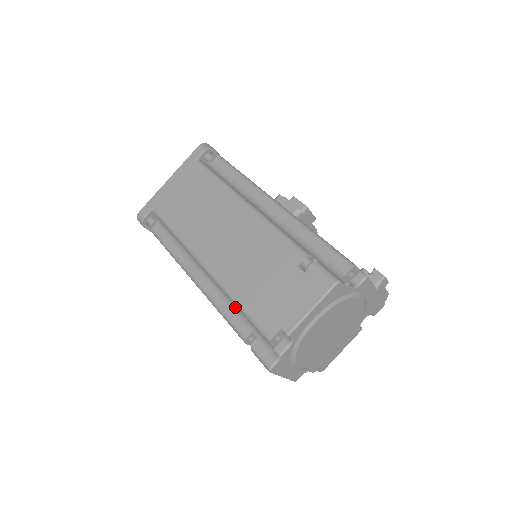
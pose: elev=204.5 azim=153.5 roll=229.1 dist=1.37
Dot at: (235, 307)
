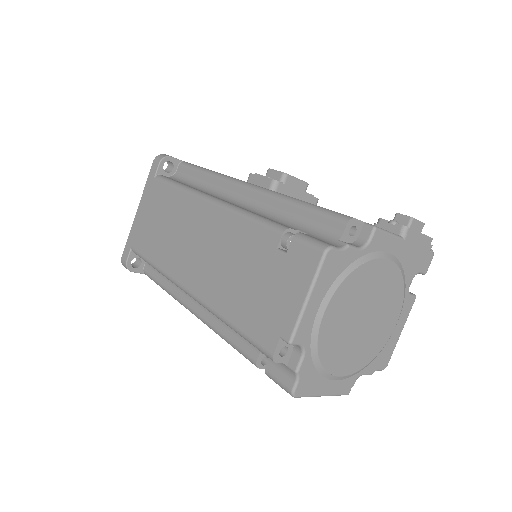
Dot at: occluded
